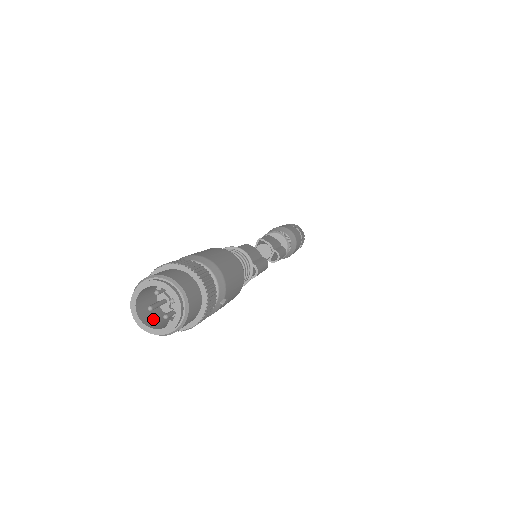
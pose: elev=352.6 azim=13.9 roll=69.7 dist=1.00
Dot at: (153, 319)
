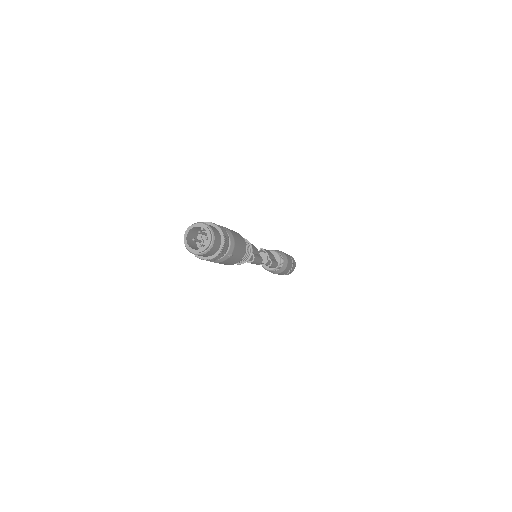
Dot at: (193, 246)
